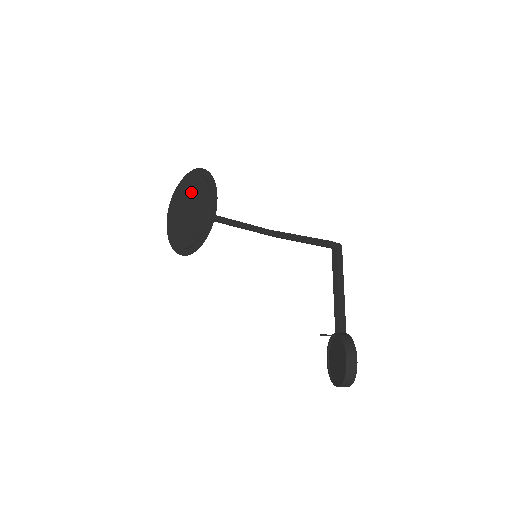
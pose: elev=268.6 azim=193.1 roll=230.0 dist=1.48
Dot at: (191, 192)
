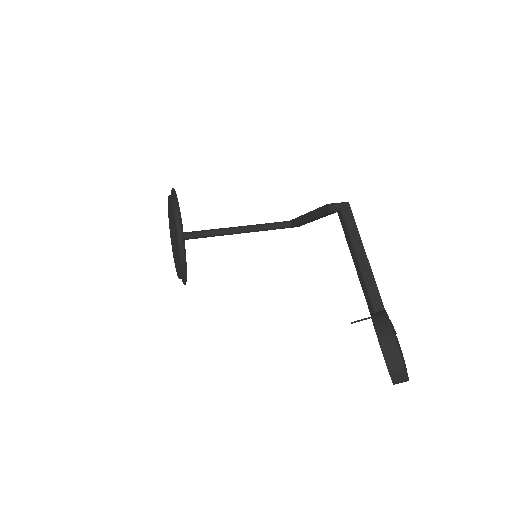
Dot at: (171, 217)
